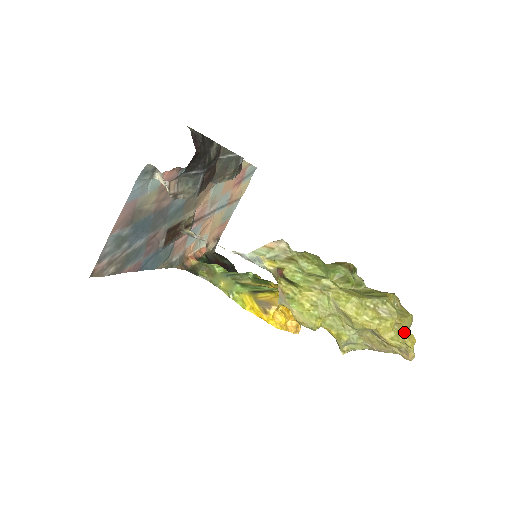
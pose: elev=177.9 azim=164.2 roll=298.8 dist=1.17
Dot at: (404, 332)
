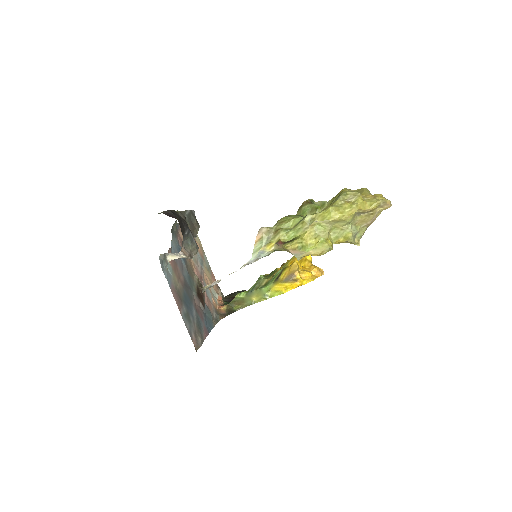
Dot at: (372, 197)
